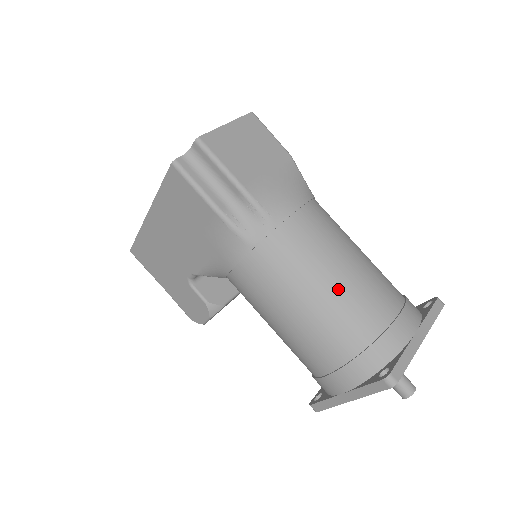
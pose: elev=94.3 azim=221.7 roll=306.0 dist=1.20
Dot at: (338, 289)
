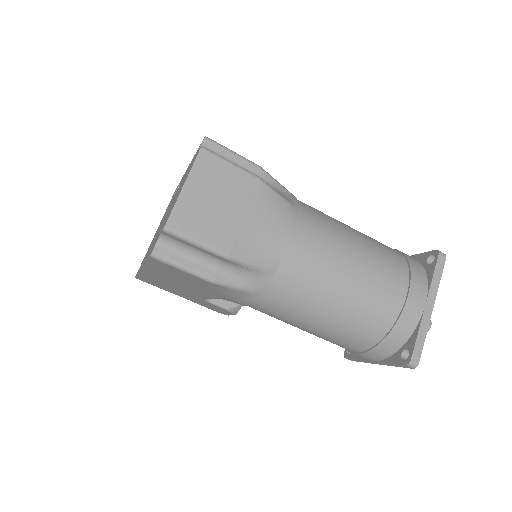
Dot at: (348, 301)
